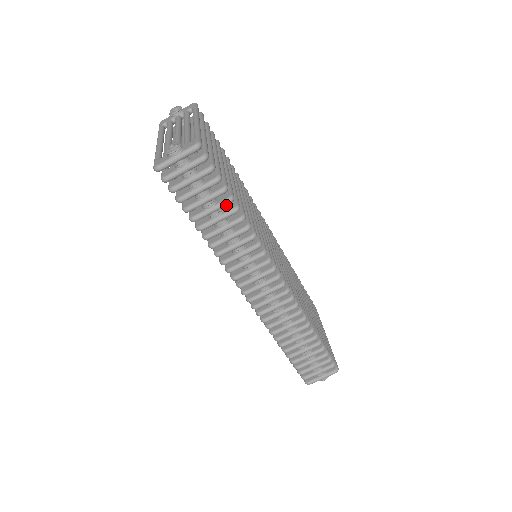
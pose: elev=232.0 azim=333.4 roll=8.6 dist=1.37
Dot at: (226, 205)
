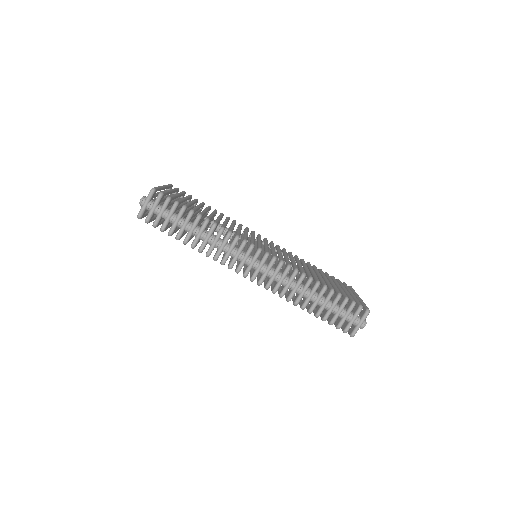
Dot at: (190, 217)
